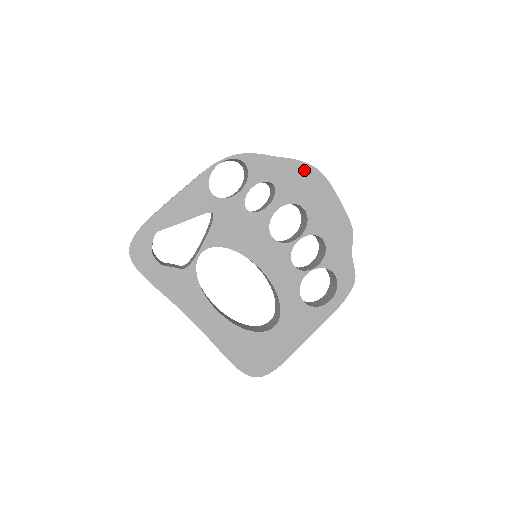
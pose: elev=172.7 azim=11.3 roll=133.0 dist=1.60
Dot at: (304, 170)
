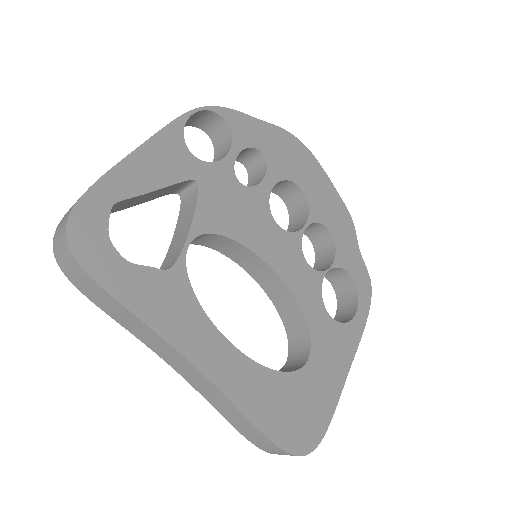
Dot at: (290, 141)
